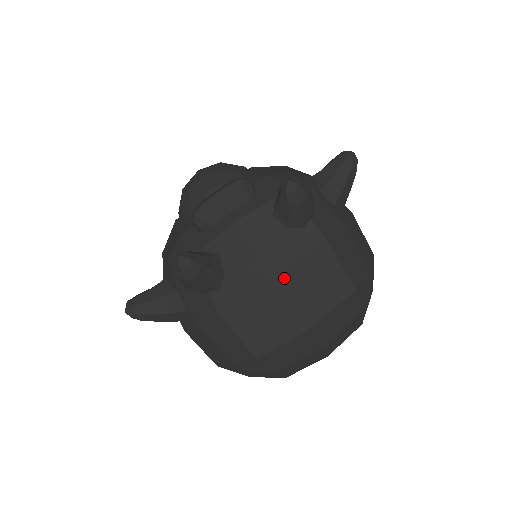
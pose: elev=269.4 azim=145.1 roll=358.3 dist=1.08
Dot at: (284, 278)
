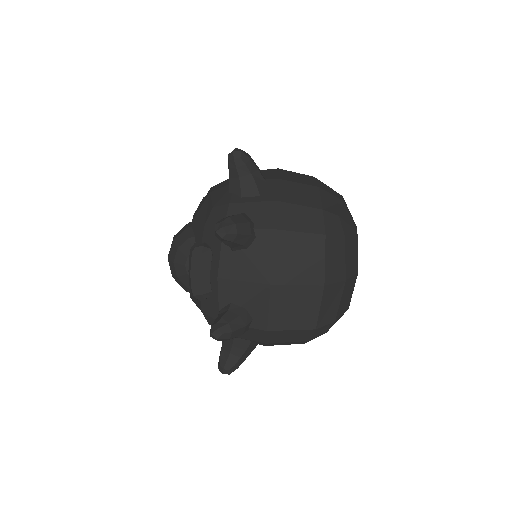
Dot at: (278, 278)
